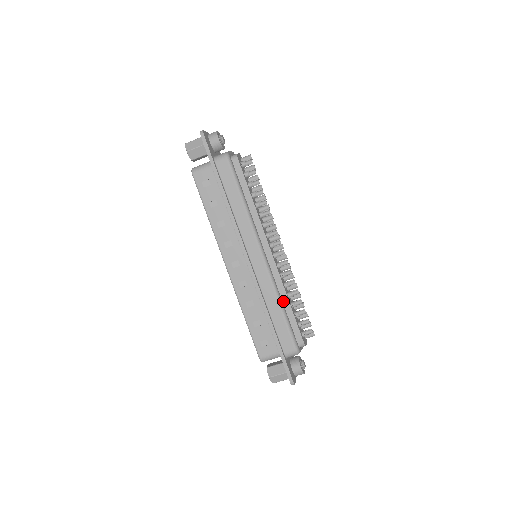
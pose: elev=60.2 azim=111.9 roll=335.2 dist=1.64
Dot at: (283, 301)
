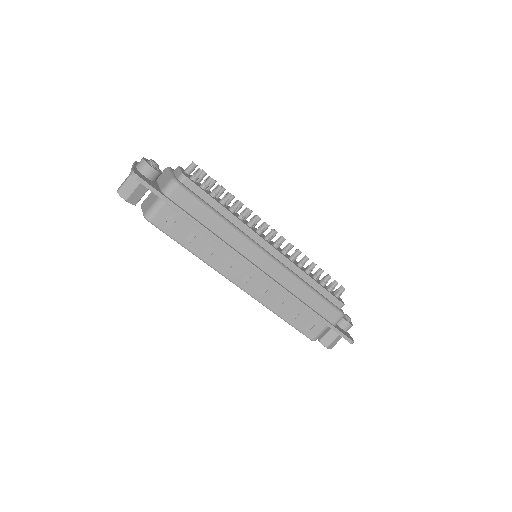
Dot at: (307, 282)
